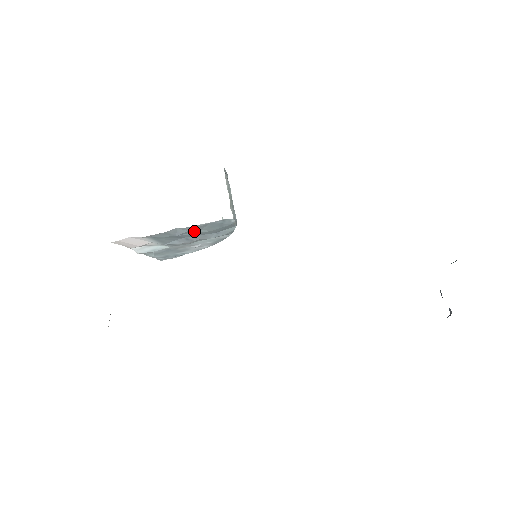
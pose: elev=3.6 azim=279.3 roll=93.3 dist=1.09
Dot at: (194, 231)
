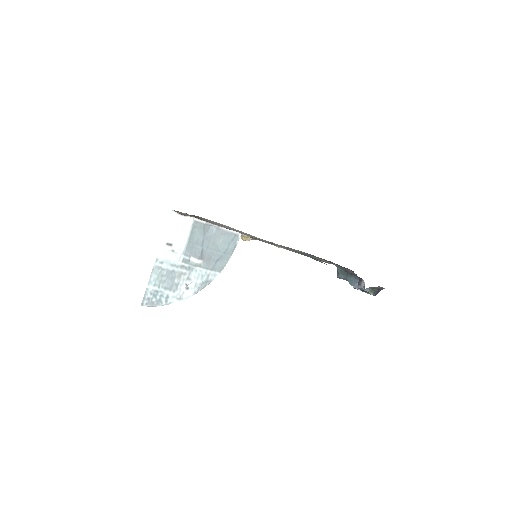
Dot at: (213, 241)
